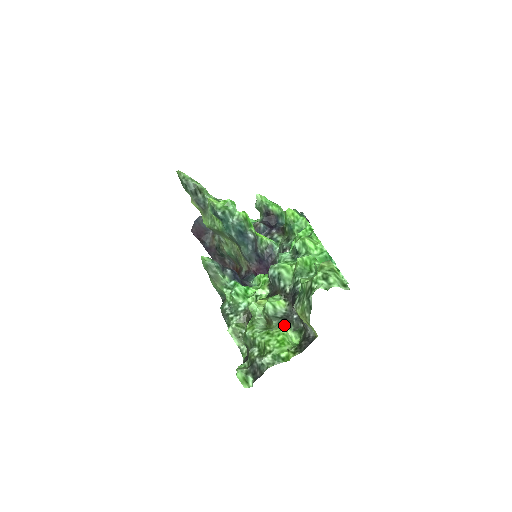
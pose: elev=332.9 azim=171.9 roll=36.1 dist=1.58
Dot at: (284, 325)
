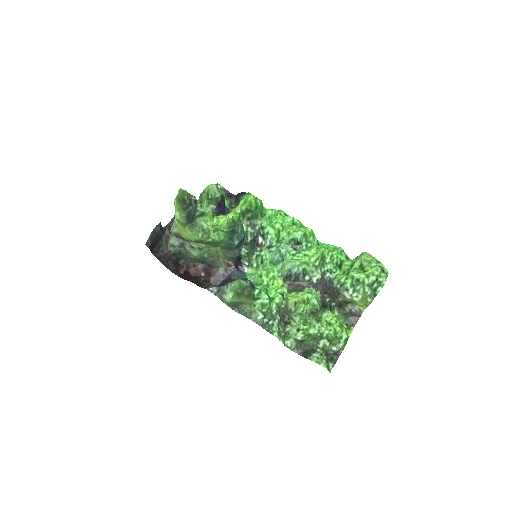
Dot at: (328, 311)
